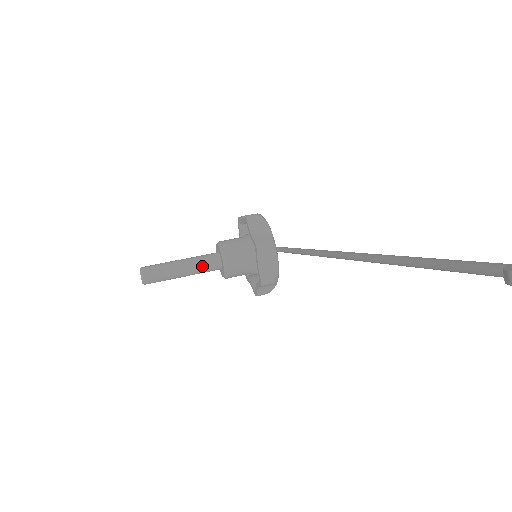
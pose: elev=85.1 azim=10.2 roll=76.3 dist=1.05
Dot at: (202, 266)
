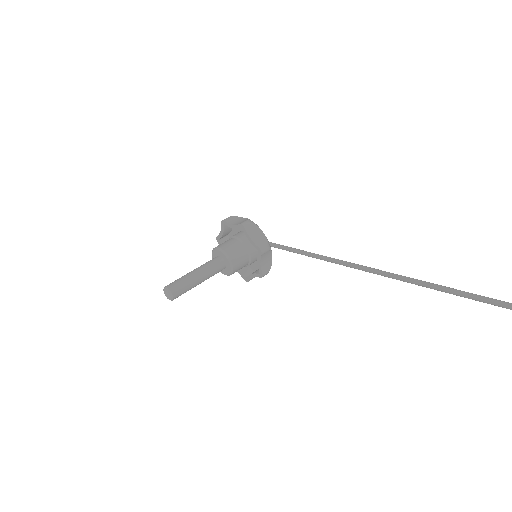
Dot at: (213, 272)
